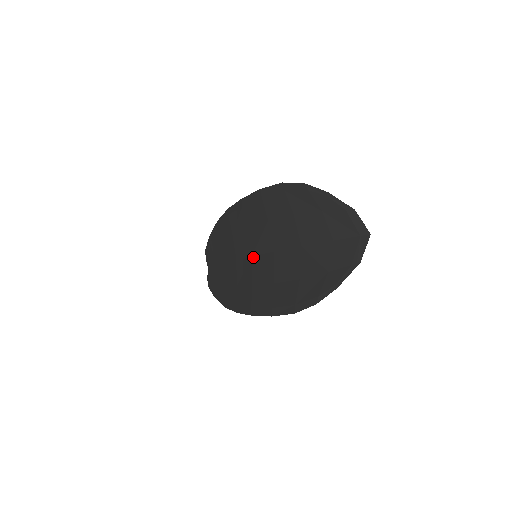
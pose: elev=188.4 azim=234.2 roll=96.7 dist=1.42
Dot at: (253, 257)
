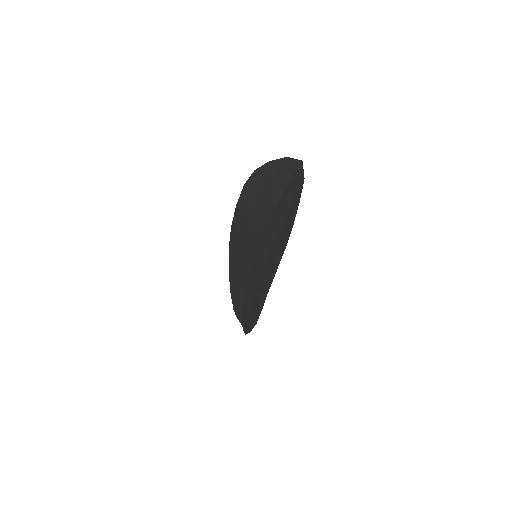
Dot at: (253, 256)
